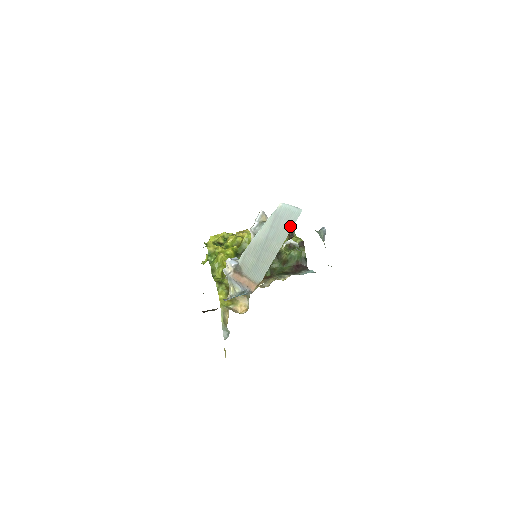
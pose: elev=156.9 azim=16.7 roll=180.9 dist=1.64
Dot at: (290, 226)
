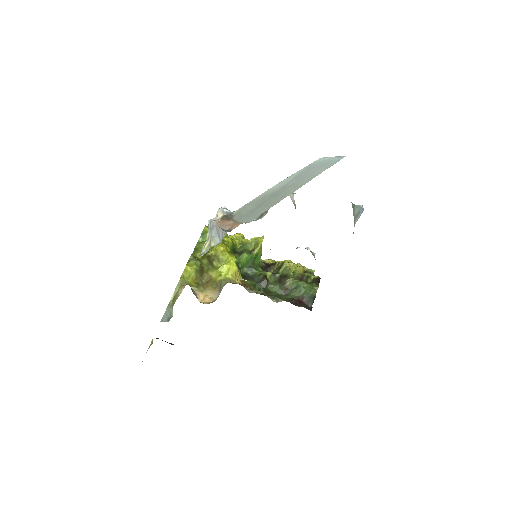
Dot at: (321, 171)
